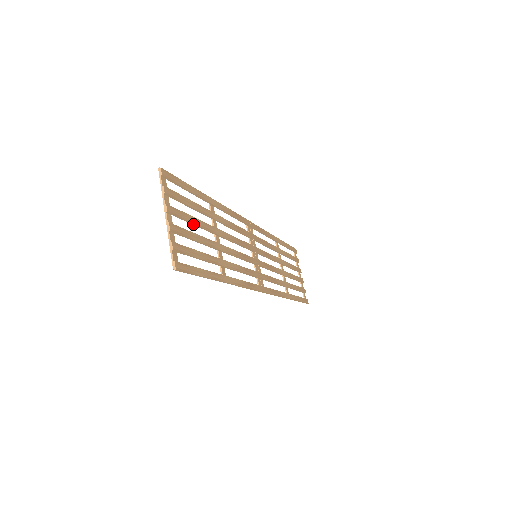
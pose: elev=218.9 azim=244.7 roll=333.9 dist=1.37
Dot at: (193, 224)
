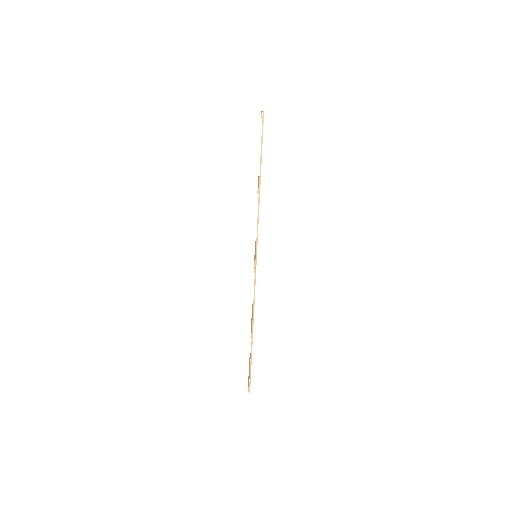
Dot at: occluded
